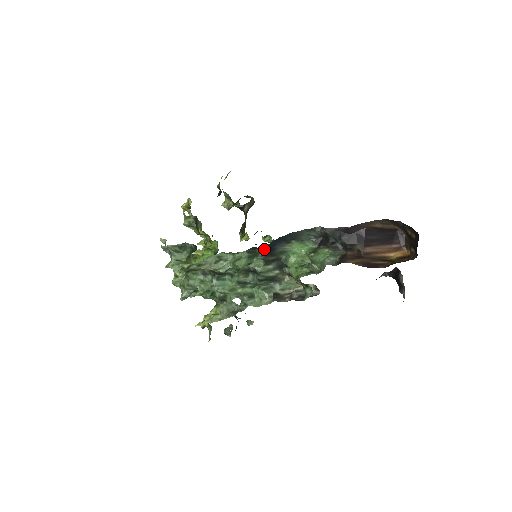
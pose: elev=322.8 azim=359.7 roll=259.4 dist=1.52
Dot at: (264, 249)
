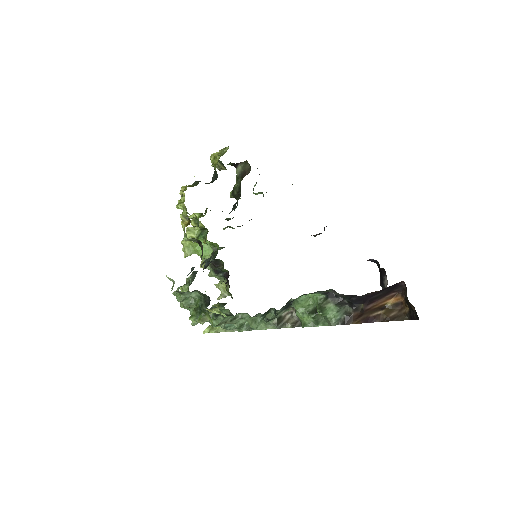
Dot at: occluded
